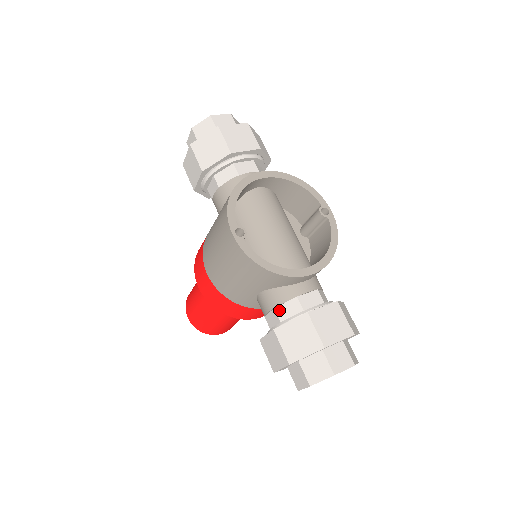
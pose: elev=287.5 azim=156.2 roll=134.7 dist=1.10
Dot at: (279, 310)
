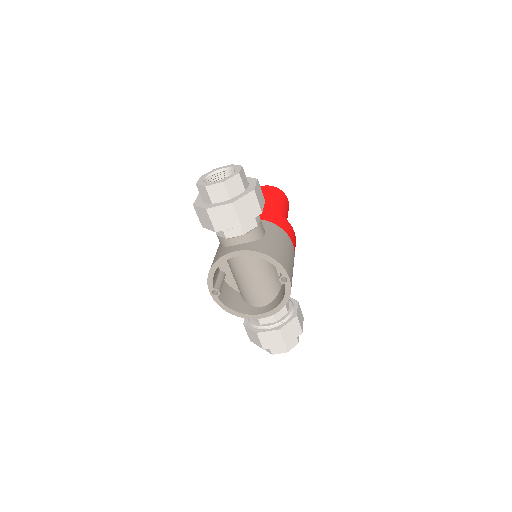
Dot at: occluded
